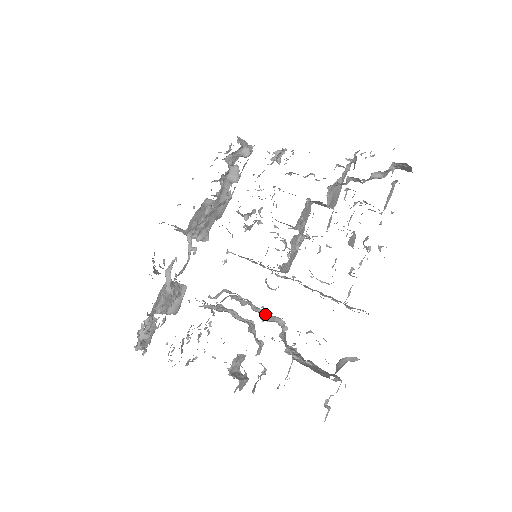
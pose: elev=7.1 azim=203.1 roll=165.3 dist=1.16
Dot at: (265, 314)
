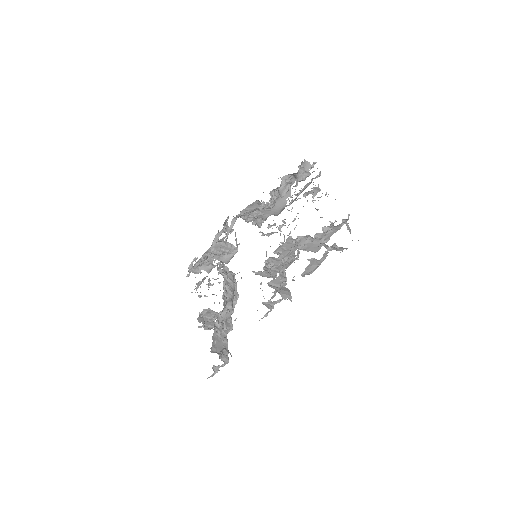
Dot at: (229, 295)
